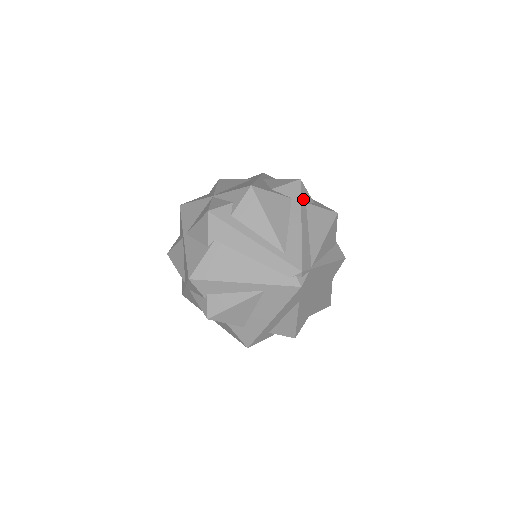
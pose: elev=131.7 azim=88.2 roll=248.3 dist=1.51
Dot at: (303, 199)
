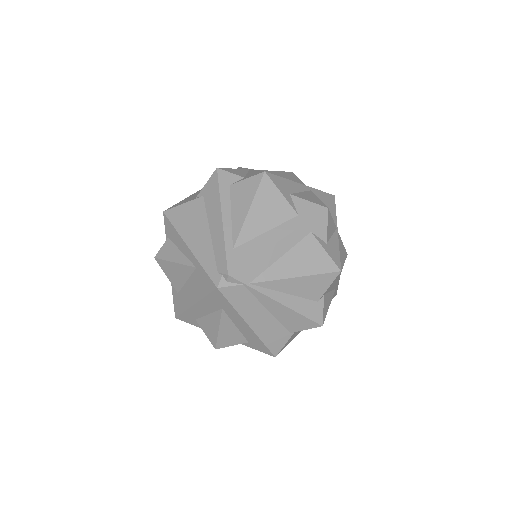
Dot at: (310, 226)
